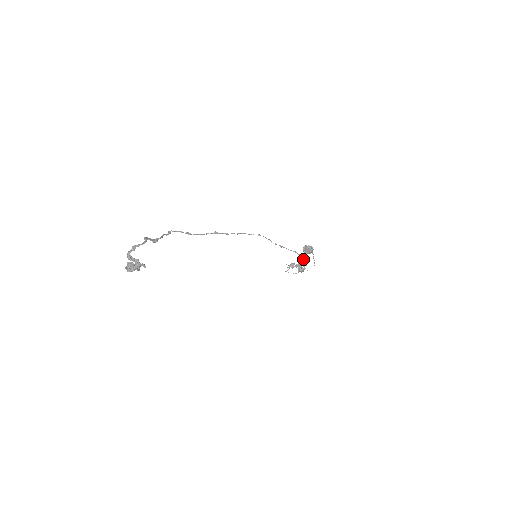
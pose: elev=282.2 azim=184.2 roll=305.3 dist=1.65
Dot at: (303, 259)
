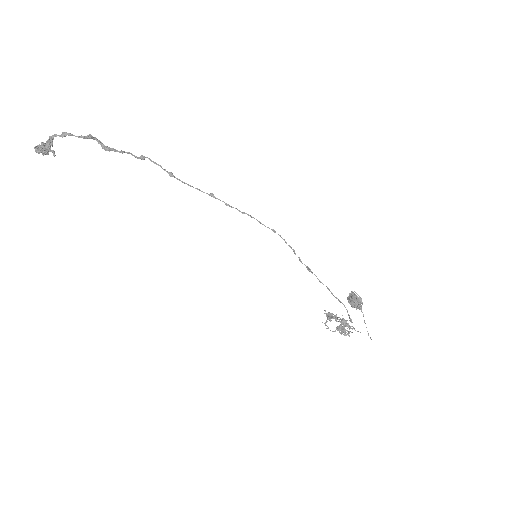
Dot at: (348, 314)
